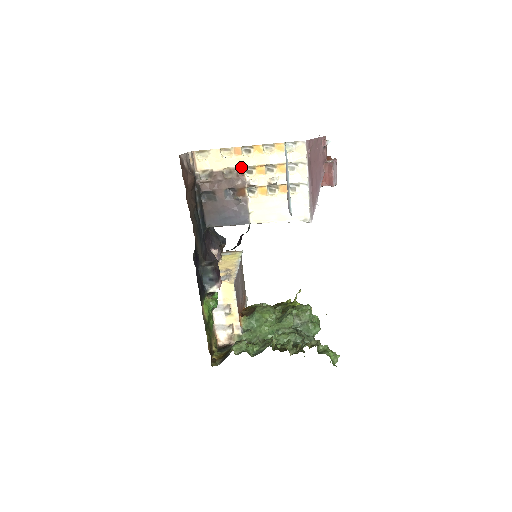
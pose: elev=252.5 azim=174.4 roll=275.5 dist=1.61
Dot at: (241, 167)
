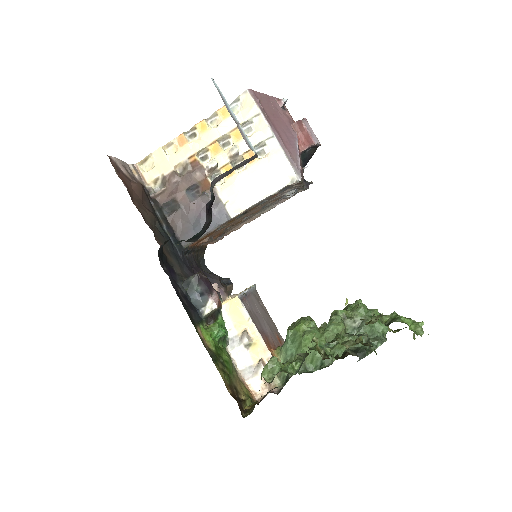
Dot at: (192, 156)
